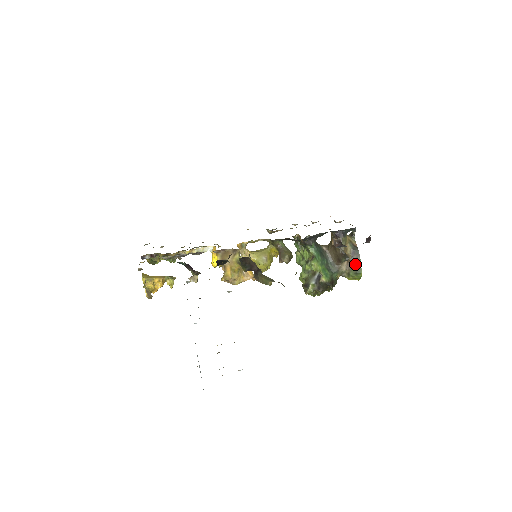
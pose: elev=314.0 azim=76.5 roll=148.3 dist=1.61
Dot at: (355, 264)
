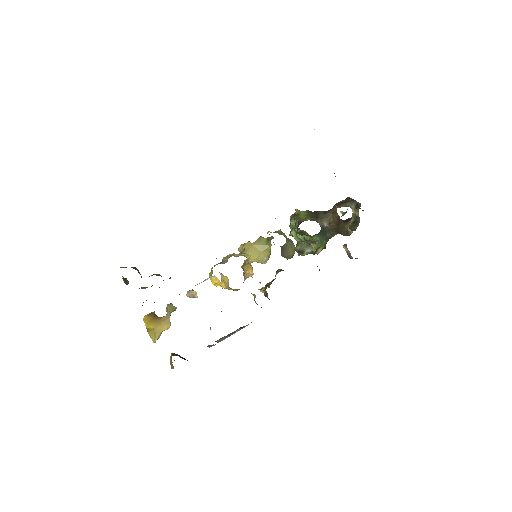
Dot at: (352, 228)
